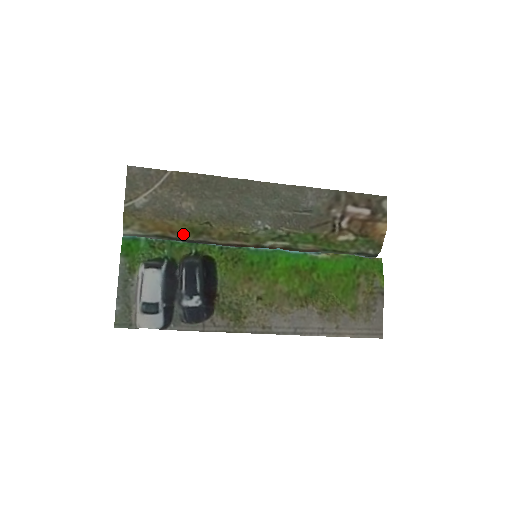
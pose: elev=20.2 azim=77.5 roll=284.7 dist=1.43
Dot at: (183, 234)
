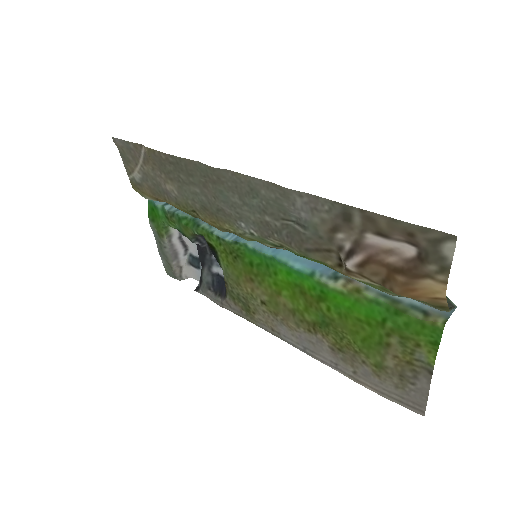
Dot at: (185, 212)
